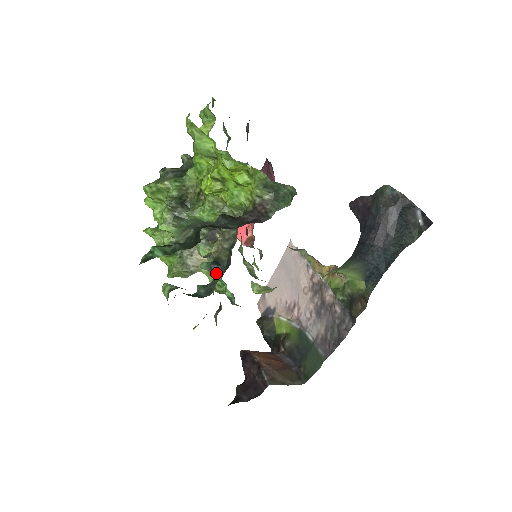
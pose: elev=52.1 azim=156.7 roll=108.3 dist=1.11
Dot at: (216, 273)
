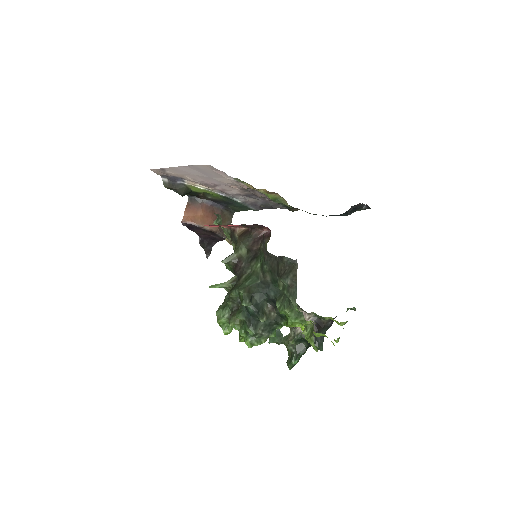
Dot at: occluded
